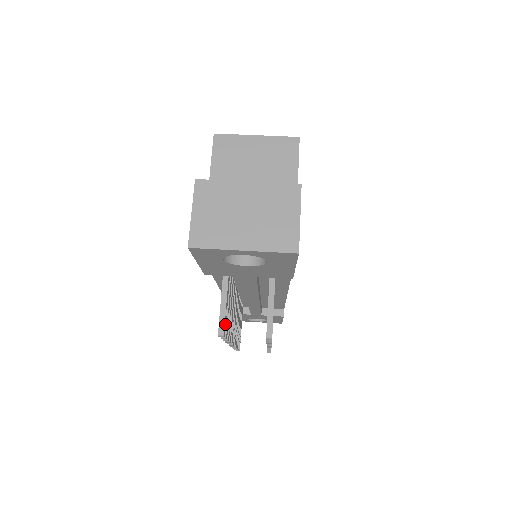
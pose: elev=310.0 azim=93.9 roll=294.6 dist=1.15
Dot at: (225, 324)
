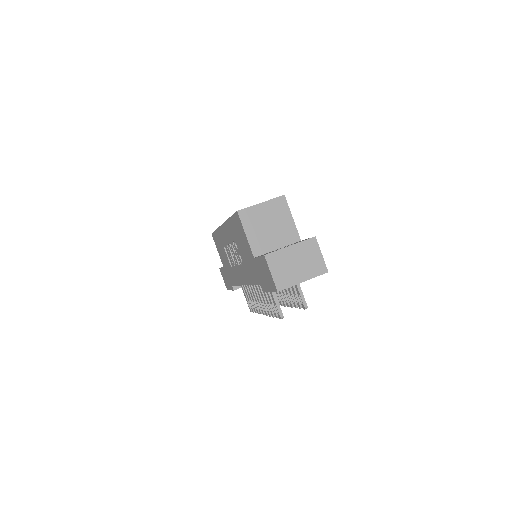
Dot at: (280, 311)
